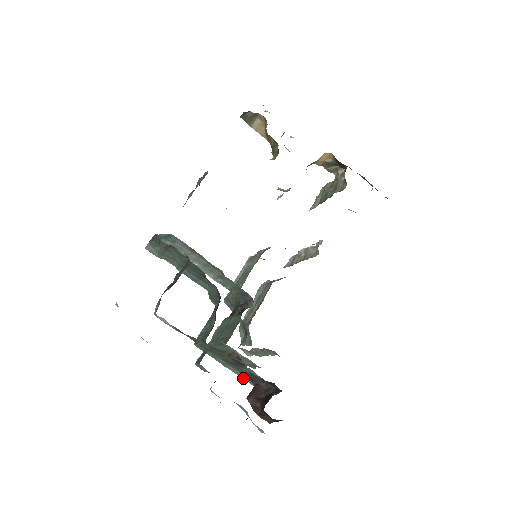
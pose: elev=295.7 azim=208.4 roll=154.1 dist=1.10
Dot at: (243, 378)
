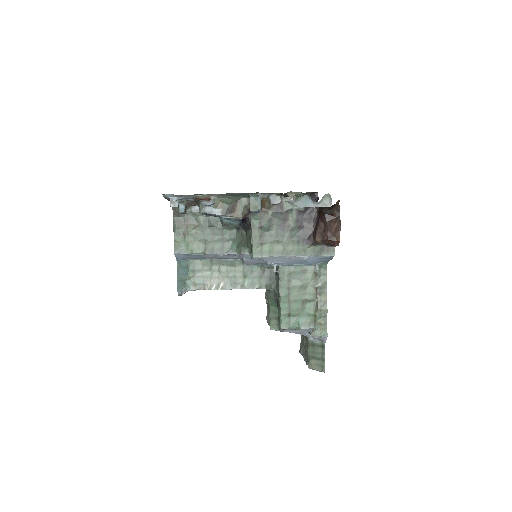
Dot at: (306, 254)
